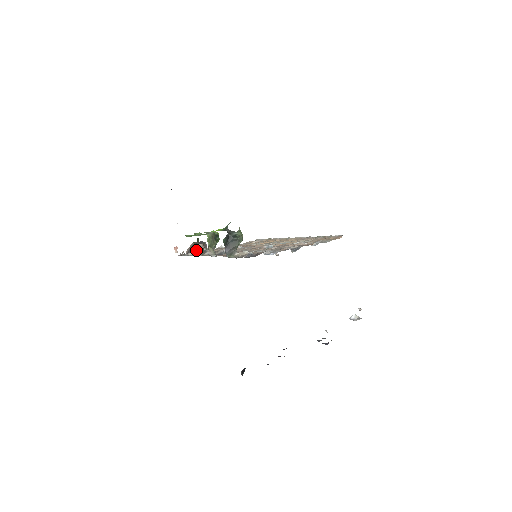
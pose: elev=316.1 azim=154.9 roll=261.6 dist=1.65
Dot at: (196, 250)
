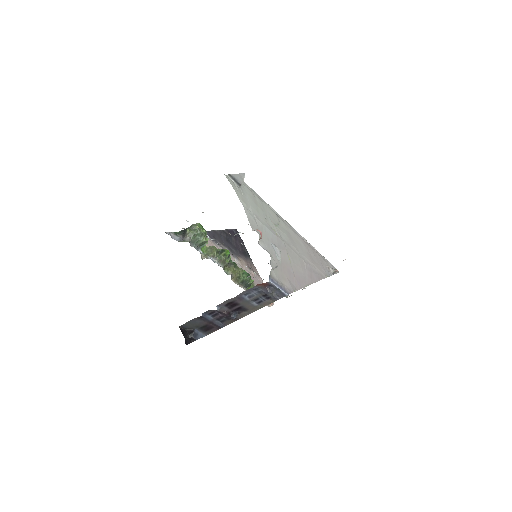
Dot at: occluded
